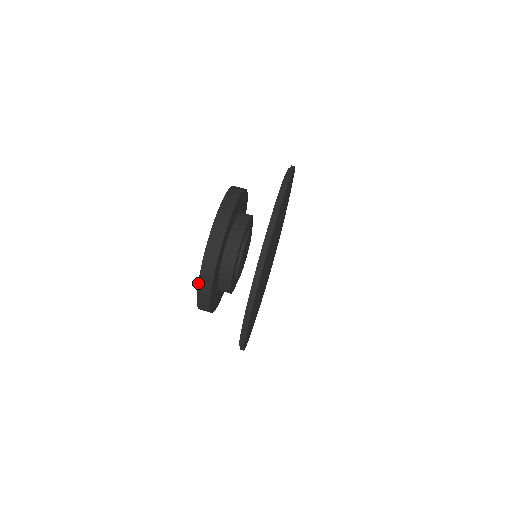
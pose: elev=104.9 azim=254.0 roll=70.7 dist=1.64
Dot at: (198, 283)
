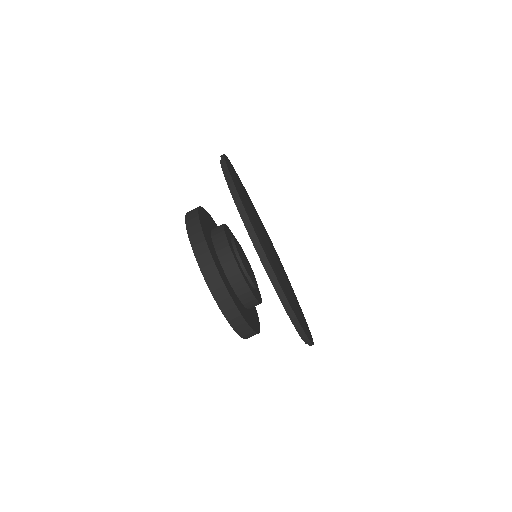
Dot at: occluded
